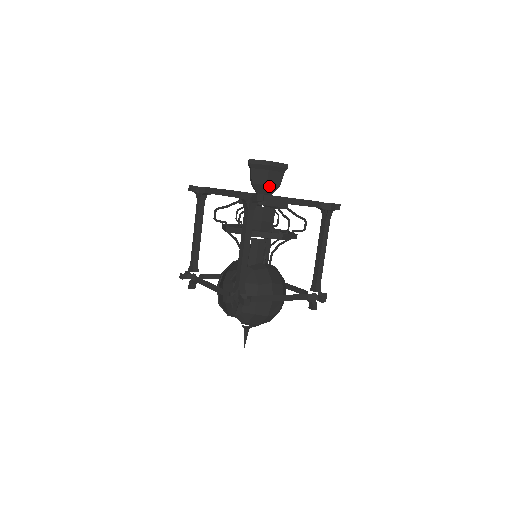
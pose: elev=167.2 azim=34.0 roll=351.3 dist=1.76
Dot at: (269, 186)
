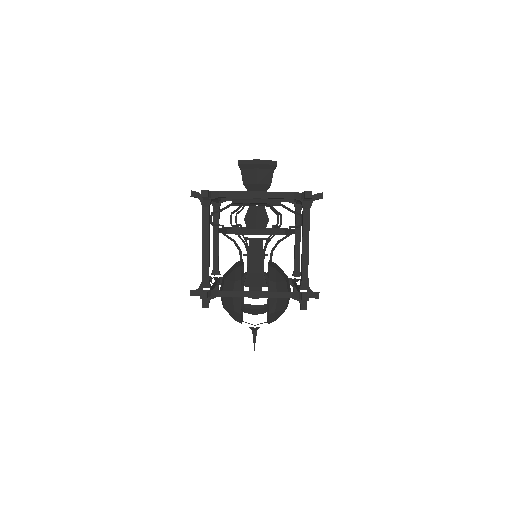
Dot at: (270, 185)
